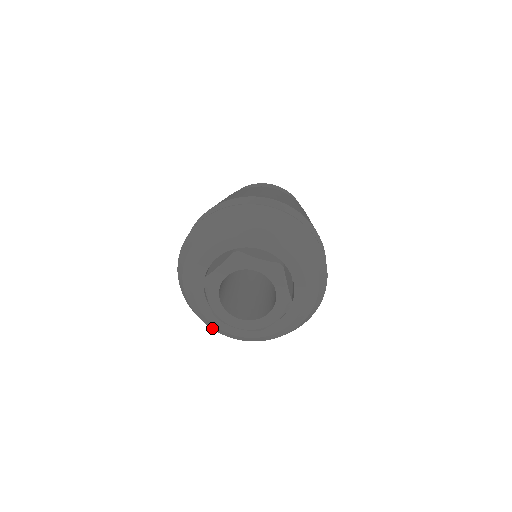
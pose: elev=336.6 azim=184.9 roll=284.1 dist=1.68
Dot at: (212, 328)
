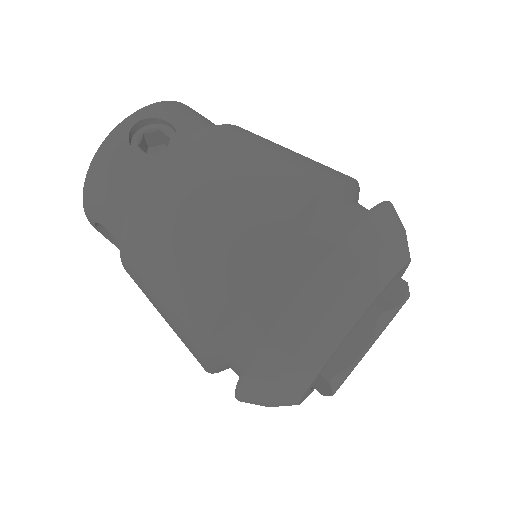
Dot at: occluded
